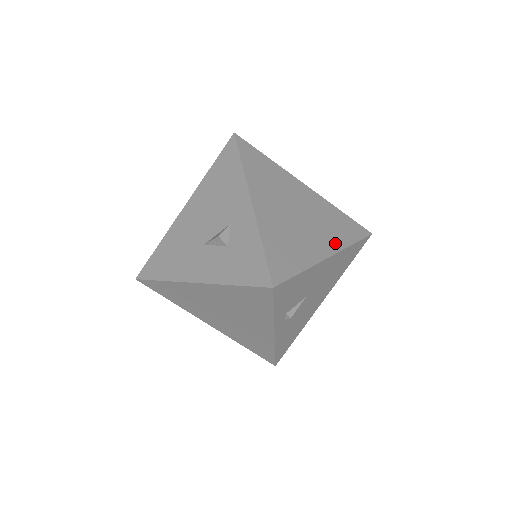
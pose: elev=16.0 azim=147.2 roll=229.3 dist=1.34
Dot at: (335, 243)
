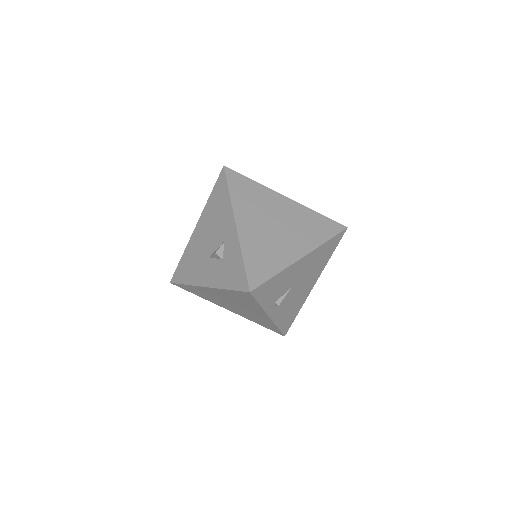
Dot at: (309, 244)
